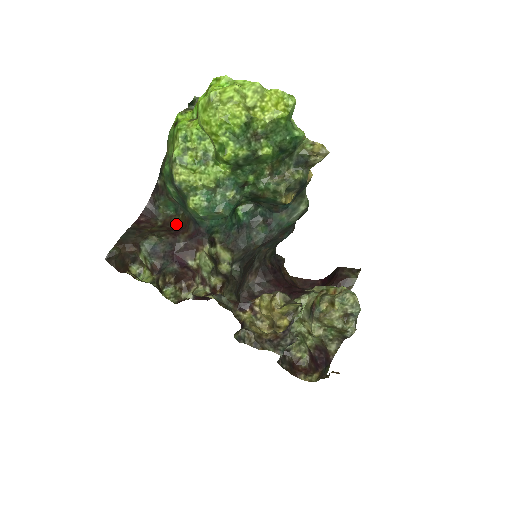
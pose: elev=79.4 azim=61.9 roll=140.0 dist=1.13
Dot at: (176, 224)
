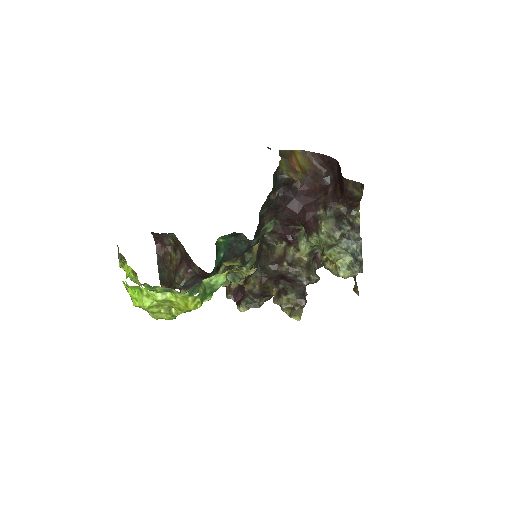
Dot at: (184, 249)
